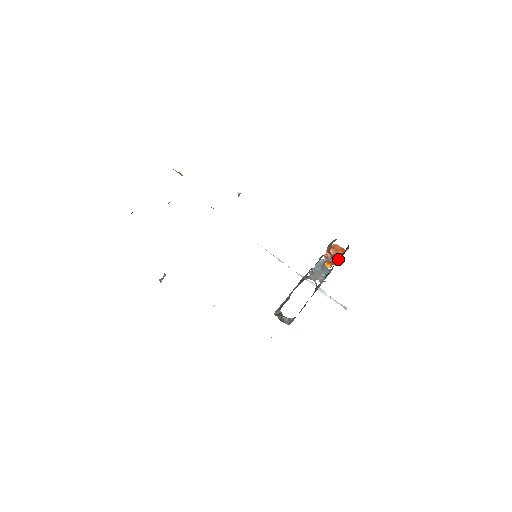
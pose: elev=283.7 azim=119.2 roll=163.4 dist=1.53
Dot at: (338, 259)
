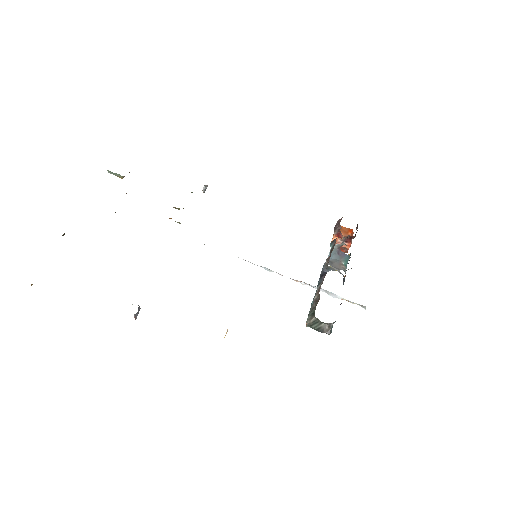
Dot at: (351, 242)
